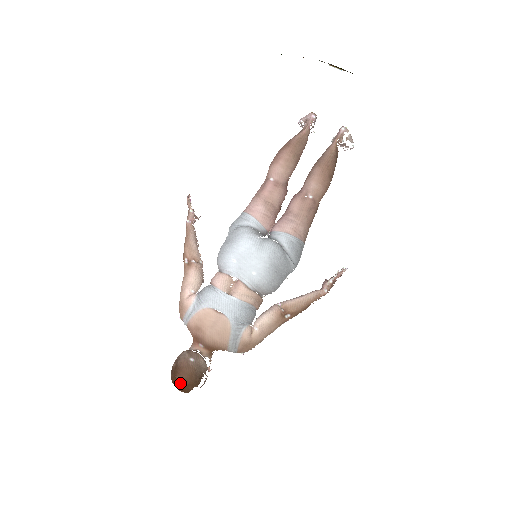
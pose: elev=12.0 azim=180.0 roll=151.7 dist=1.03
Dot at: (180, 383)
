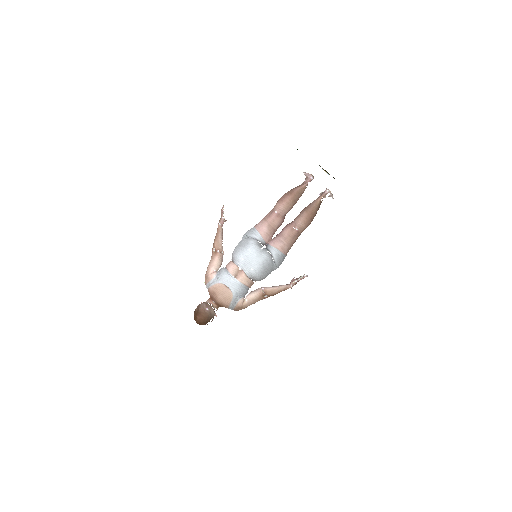
Dot at: (198, 320)
